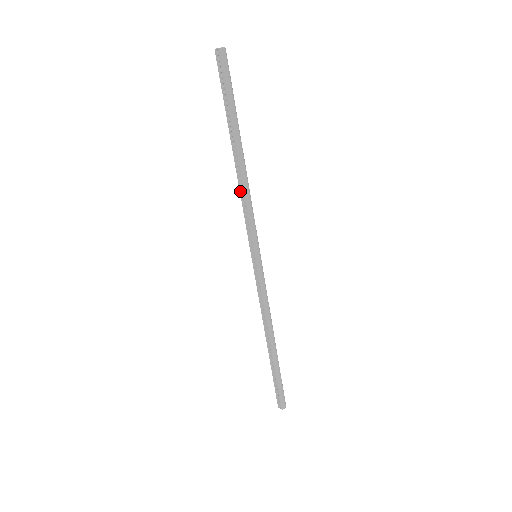
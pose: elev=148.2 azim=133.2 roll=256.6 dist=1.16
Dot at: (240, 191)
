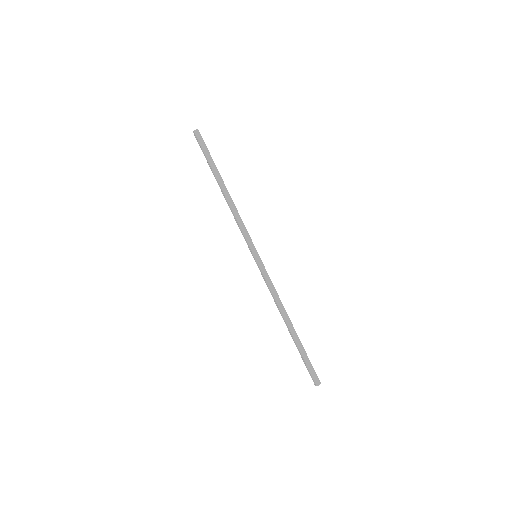
Dot at: (232, 213)
